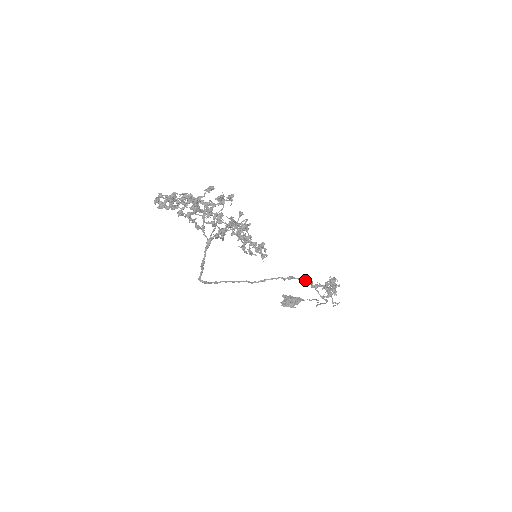
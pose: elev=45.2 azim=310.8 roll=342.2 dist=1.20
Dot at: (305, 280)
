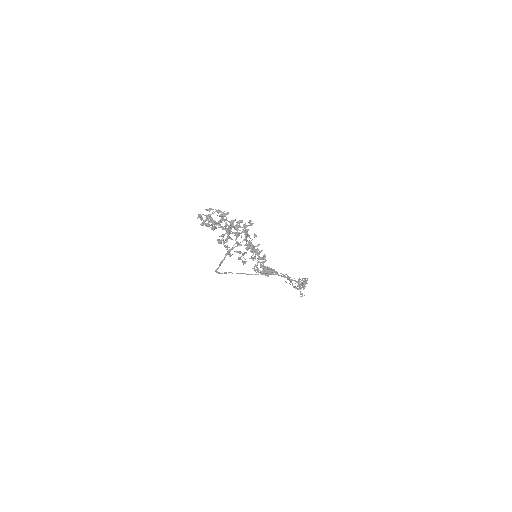
Dot at: occluded
